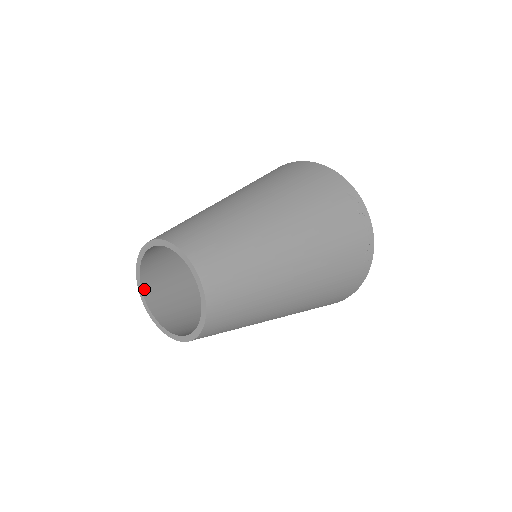
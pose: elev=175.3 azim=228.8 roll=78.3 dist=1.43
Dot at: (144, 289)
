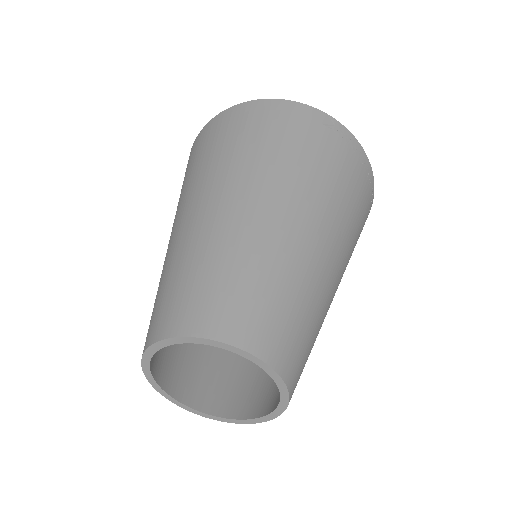
Dot at: (166, 388)
